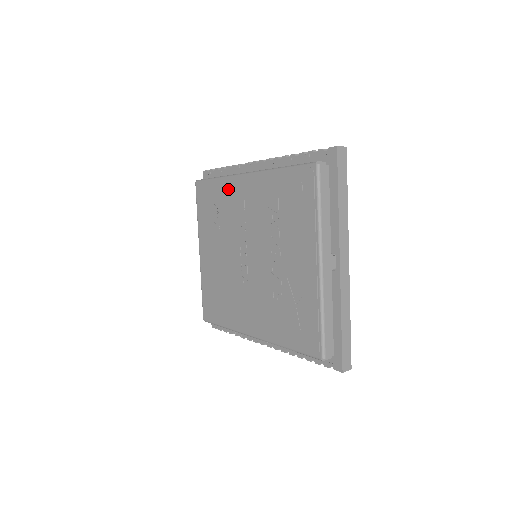
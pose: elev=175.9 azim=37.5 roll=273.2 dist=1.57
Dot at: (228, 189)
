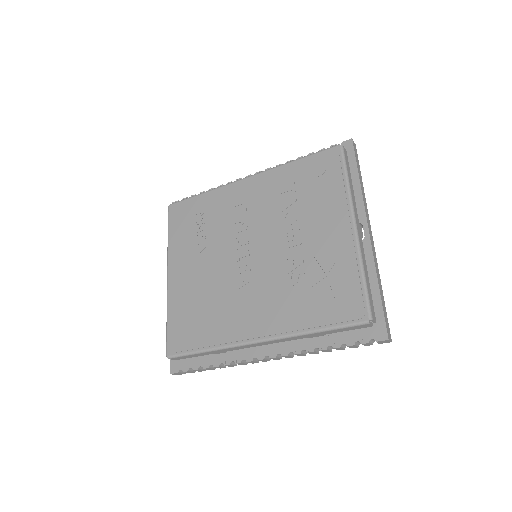
Dot at: (221, 197)
